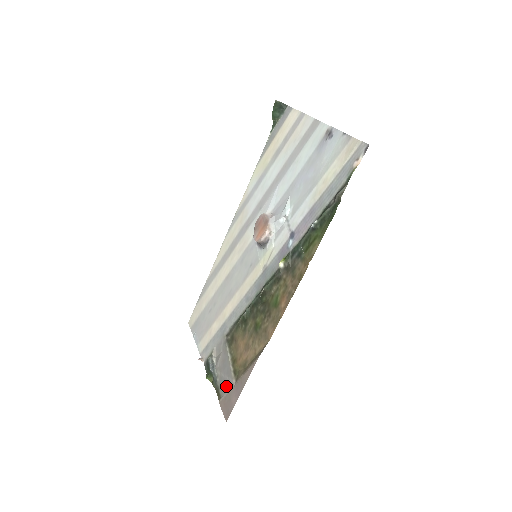
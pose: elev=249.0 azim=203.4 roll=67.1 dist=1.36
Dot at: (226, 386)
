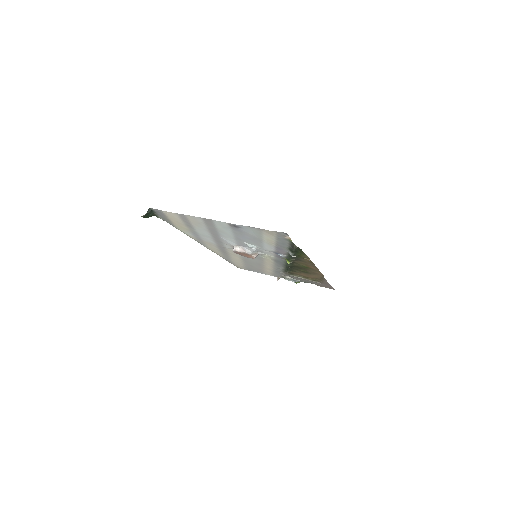
Dot at: occluded
